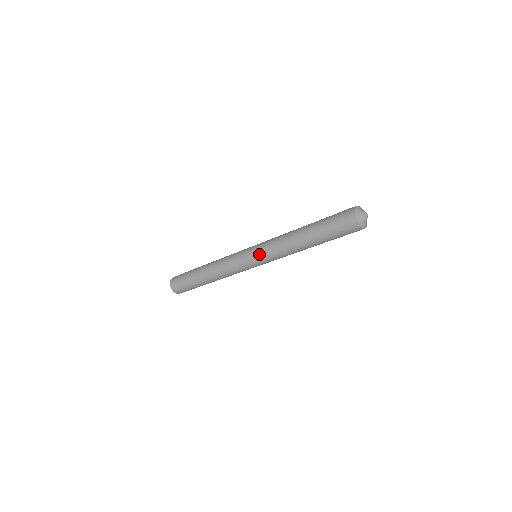
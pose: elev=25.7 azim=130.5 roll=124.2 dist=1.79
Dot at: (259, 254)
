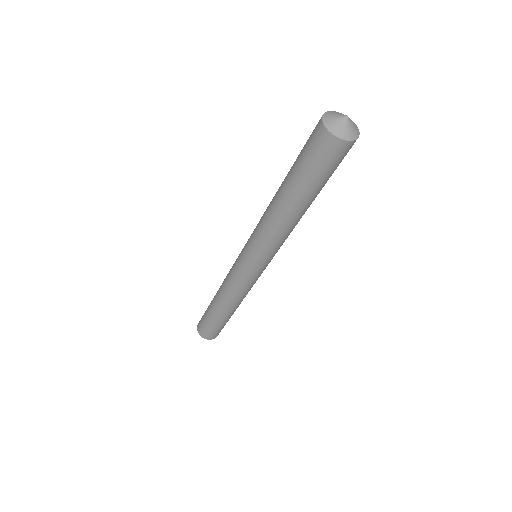
Dot at: (247, 244)
